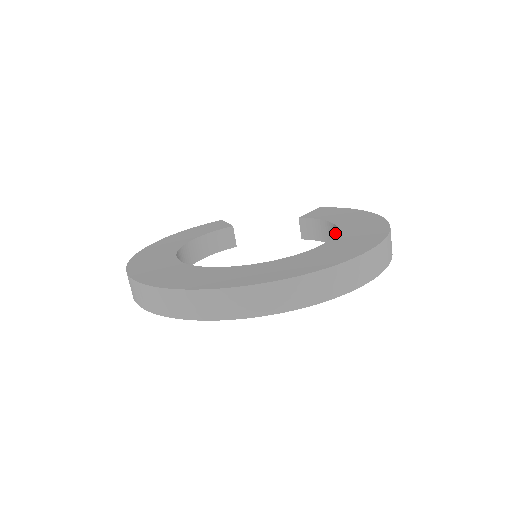
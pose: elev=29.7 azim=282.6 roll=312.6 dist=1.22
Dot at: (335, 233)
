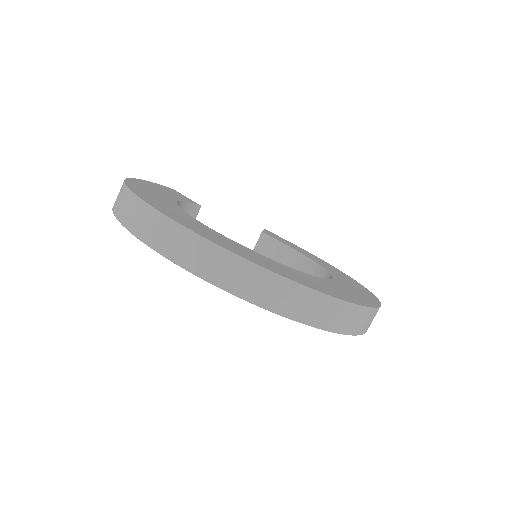
Dot at: (305, 265)
